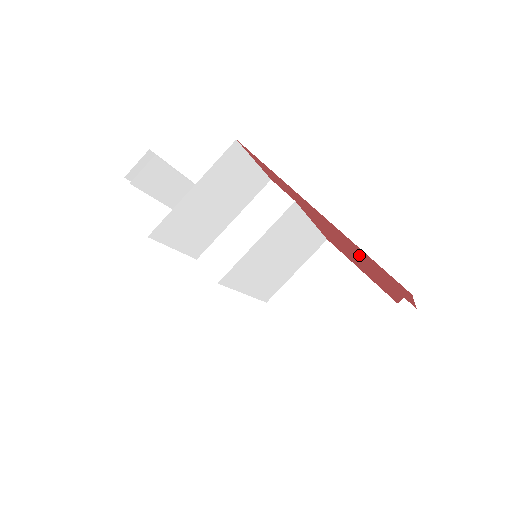
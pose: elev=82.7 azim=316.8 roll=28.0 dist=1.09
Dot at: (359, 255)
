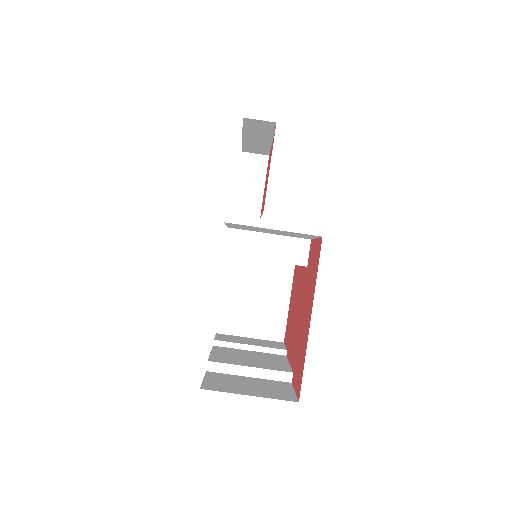
Dot at: (300, 340)
